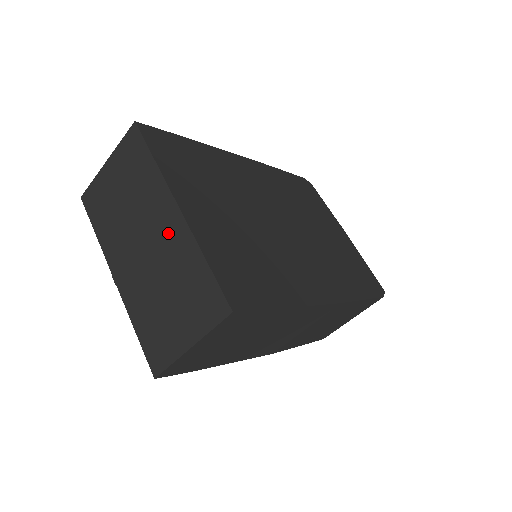
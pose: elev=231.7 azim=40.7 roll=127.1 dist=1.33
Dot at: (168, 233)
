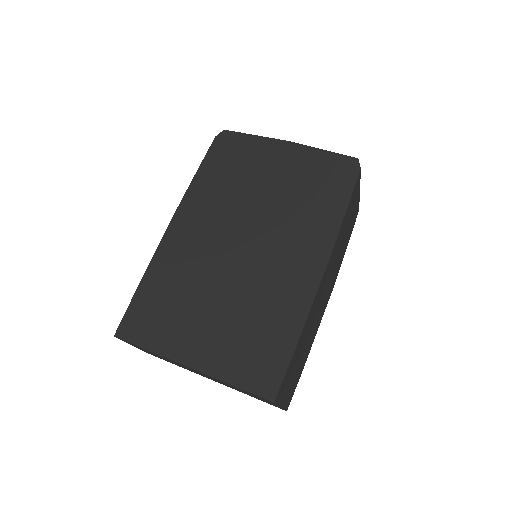
Dot at: (203, 374)
